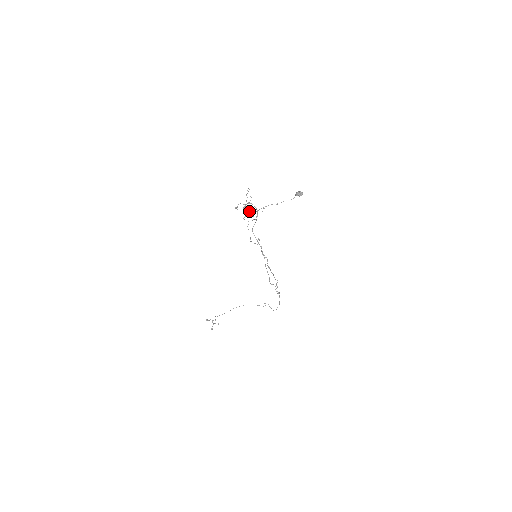
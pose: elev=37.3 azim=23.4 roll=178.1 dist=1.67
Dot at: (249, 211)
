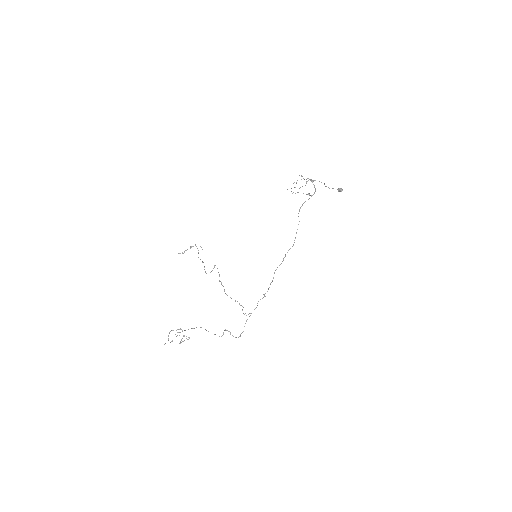
Dot at: (298, 192)
